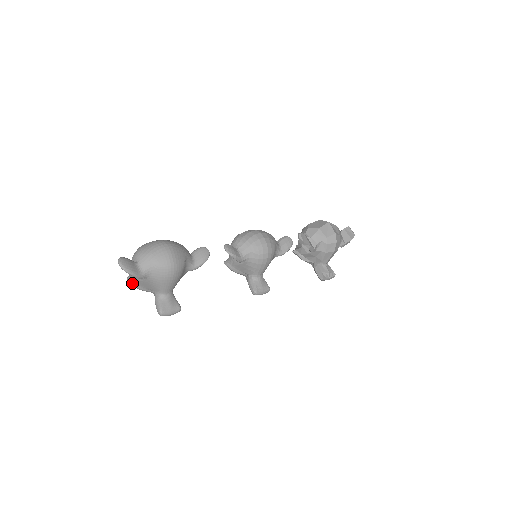
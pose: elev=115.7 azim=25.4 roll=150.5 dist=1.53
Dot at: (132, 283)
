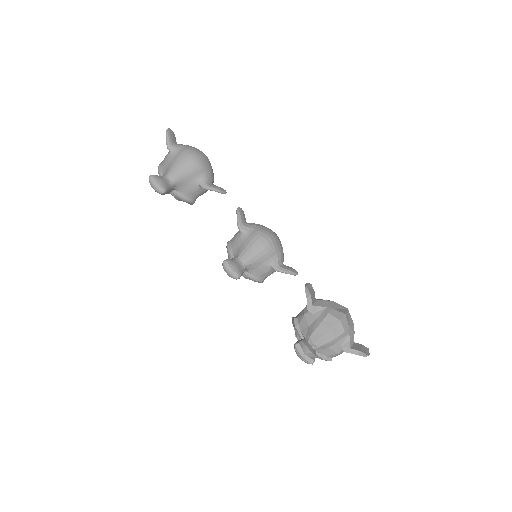
Dot at: (160, 164)
